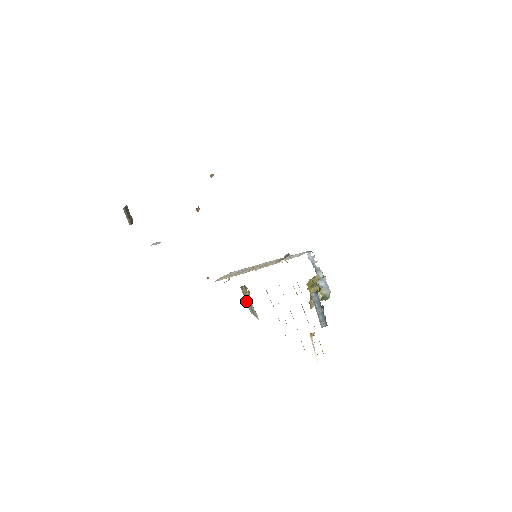
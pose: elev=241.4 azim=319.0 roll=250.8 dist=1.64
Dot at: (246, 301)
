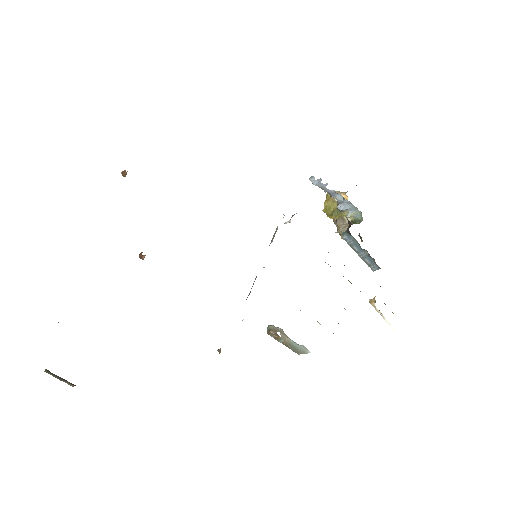
Dot at: occluded
